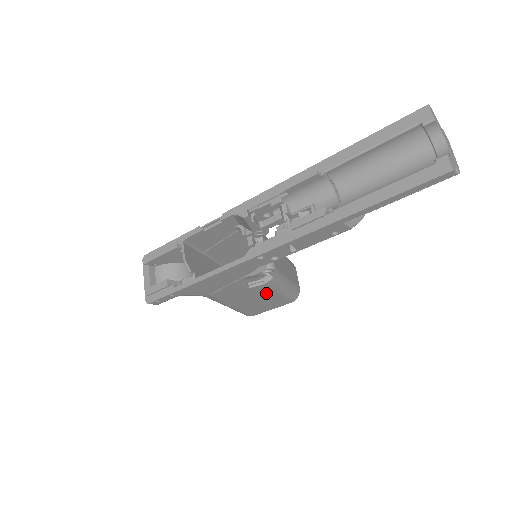
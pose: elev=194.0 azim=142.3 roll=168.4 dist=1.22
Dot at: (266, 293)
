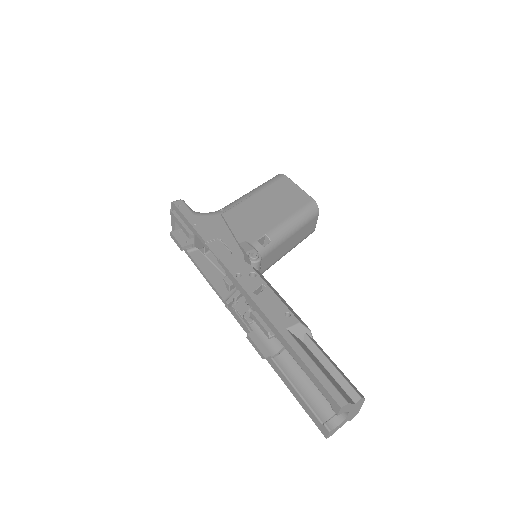
Dot at: occluded
